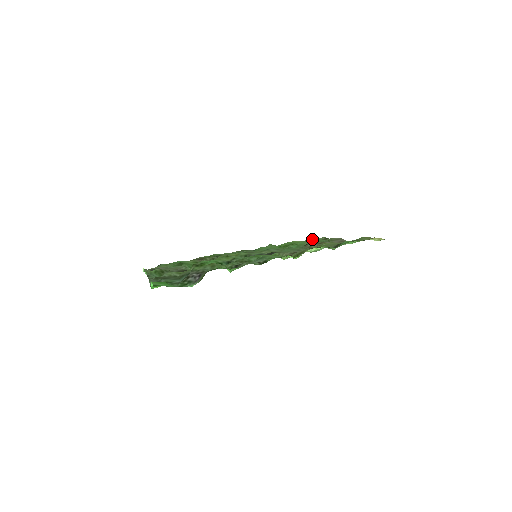
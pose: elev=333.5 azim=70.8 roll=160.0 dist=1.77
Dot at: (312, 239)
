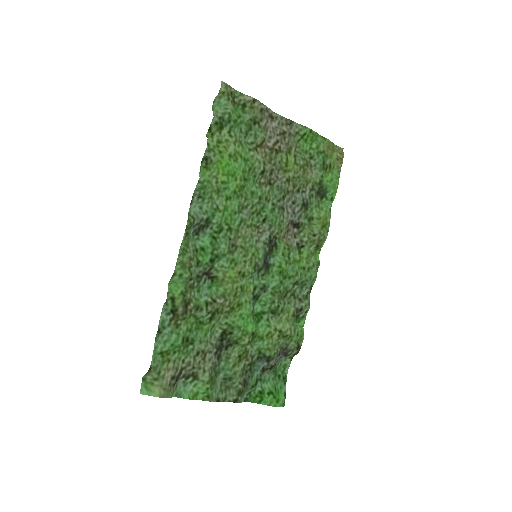
Dot at: (234, 124)
